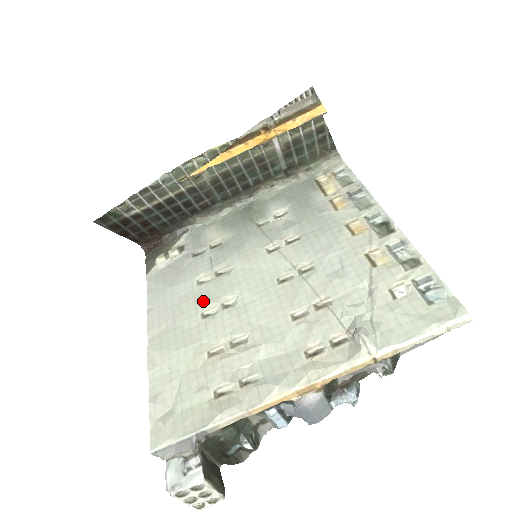
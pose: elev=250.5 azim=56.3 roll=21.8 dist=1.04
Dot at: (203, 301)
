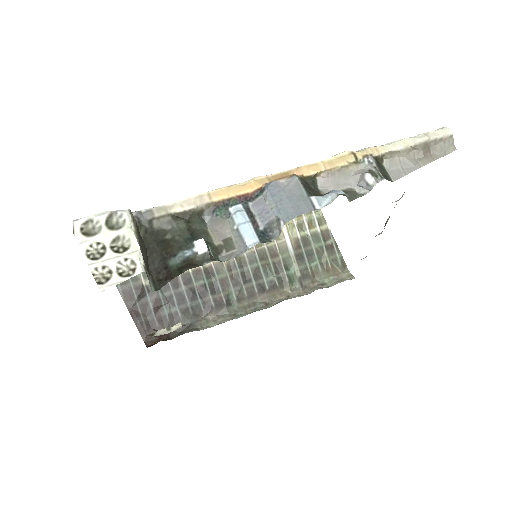
Dot at: occluded
